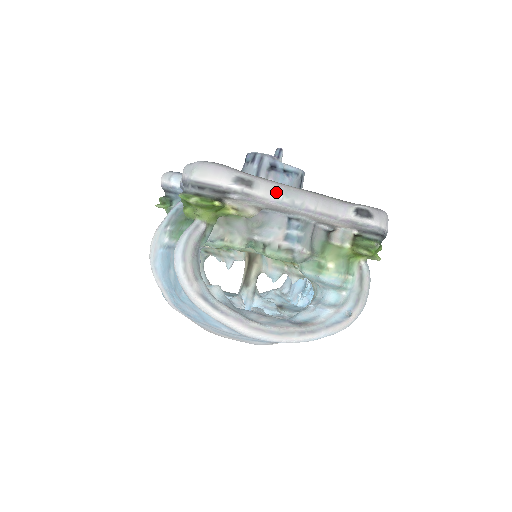
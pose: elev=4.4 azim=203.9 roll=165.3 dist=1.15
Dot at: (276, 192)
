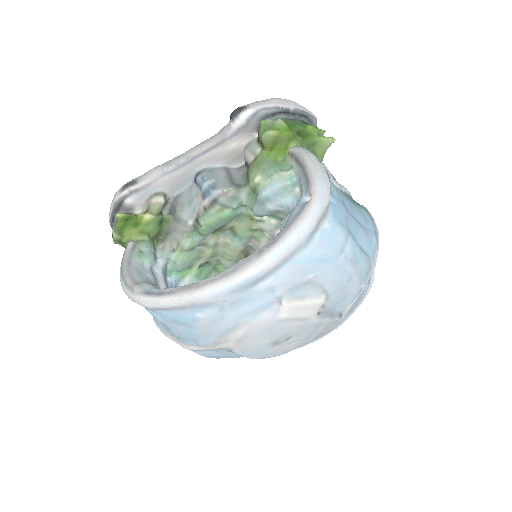
Dot at: (159, 170)
